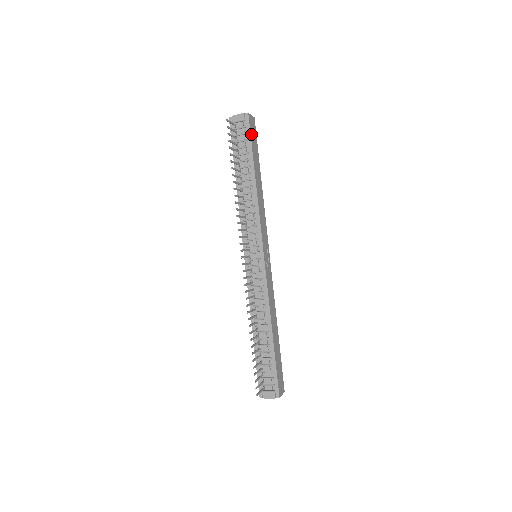
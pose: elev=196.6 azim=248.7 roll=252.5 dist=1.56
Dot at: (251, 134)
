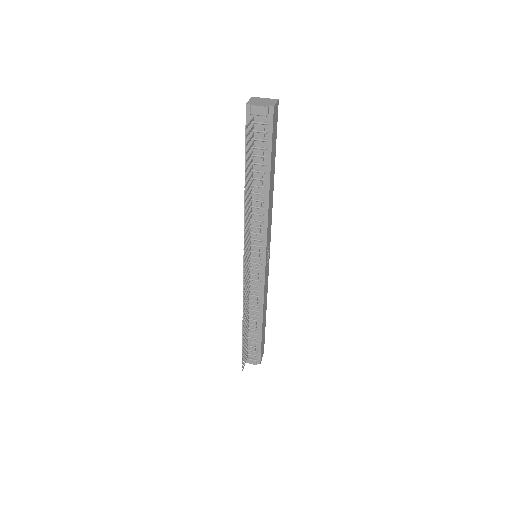
Dot at: (273, 133)
